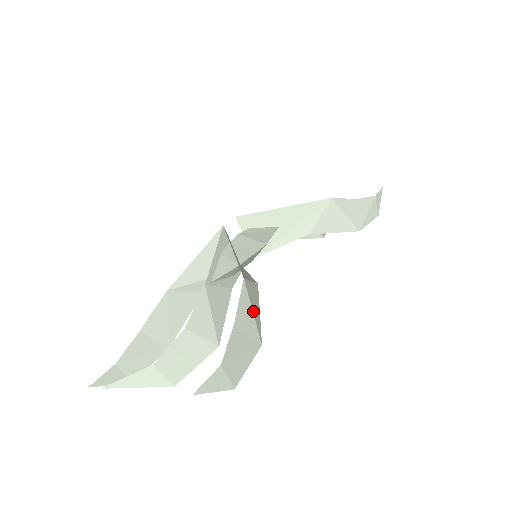
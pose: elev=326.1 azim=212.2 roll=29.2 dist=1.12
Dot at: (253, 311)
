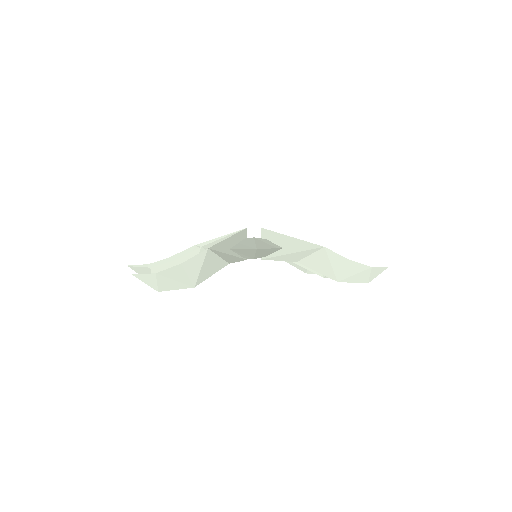
Dot at: (202, 268)
